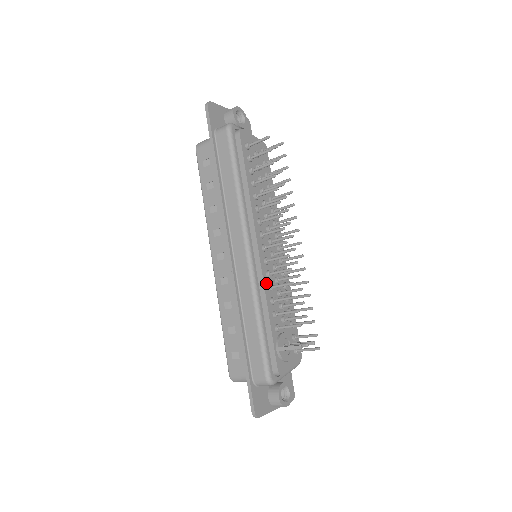
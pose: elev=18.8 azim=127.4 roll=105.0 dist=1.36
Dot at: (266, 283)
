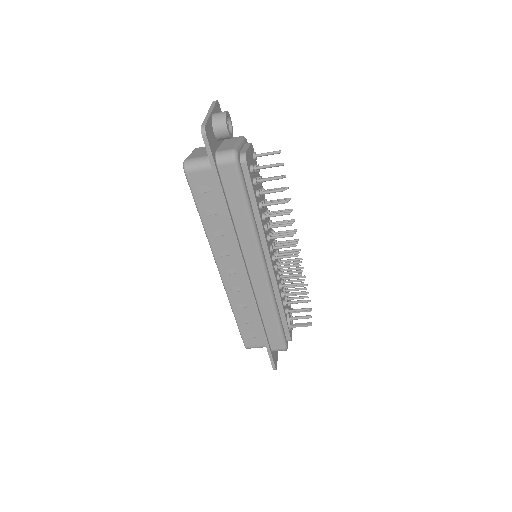
Dot at: (278, 286)
